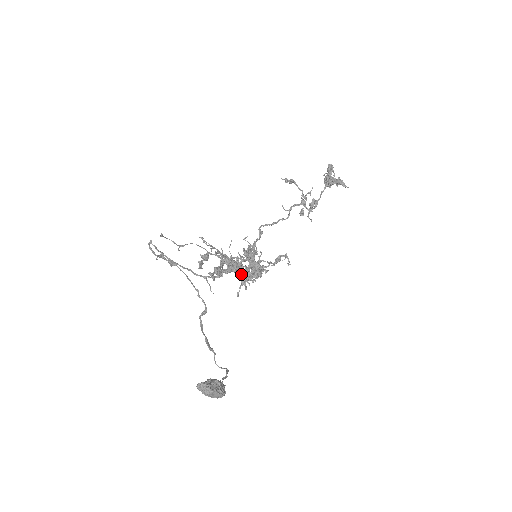
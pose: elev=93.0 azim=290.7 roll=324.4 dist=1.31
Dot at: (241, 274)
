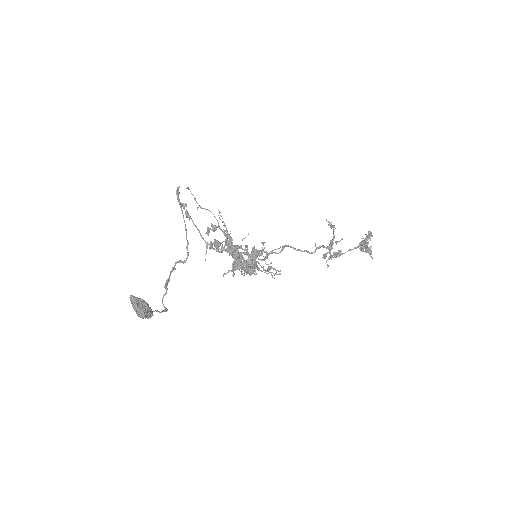
Dot at: (235, 260)
